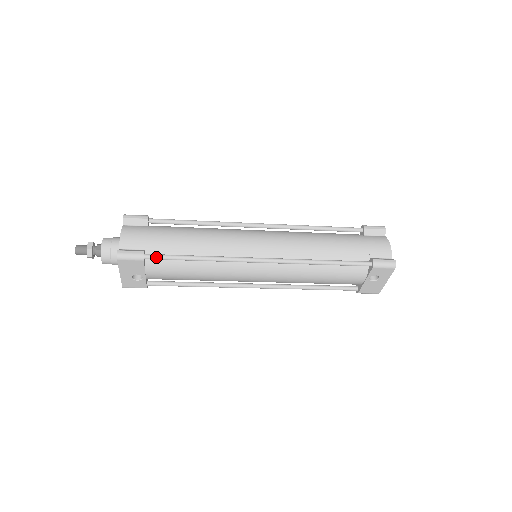
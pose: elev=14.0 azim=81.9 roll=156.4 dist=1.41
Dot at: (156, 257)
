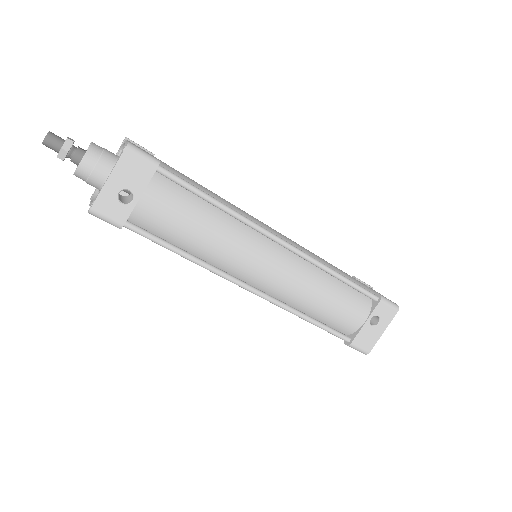
Dot at: (172, 174)
